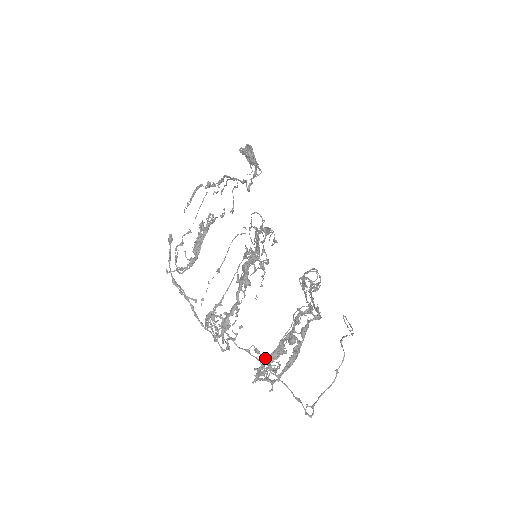
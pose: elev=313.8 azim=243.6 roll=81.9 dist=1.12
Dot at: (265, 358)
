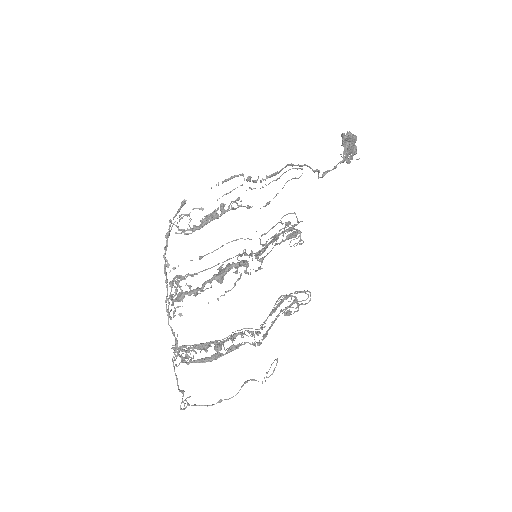
Dot at: (185, 346)
